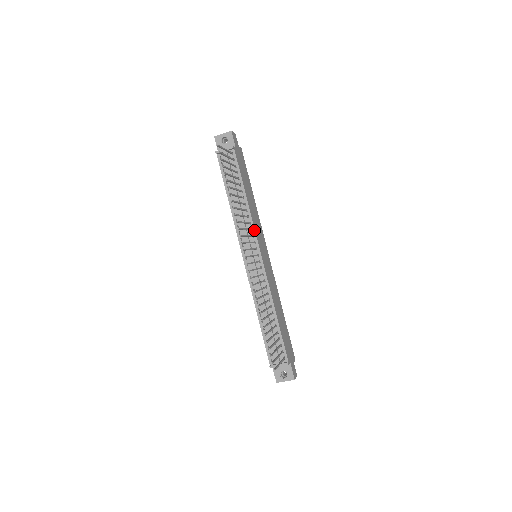
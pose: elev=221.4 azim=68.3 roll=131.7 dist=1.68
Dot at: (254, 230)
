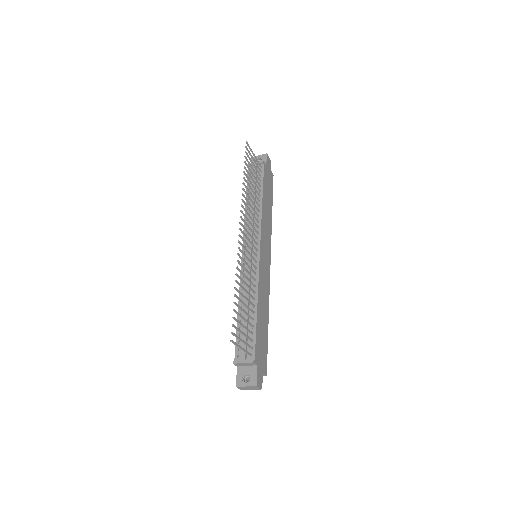
Dot at: (260, 228)
